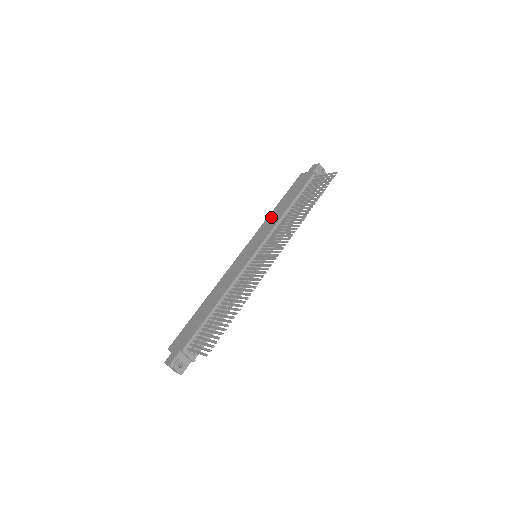
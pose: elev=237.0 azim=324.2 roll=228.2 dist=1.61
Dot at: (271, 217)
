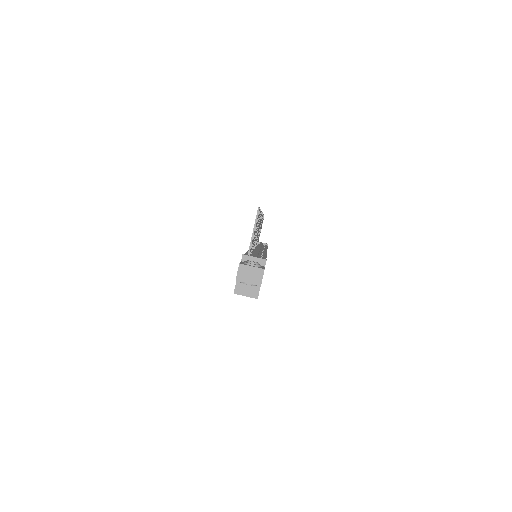
Dot at: occluded
